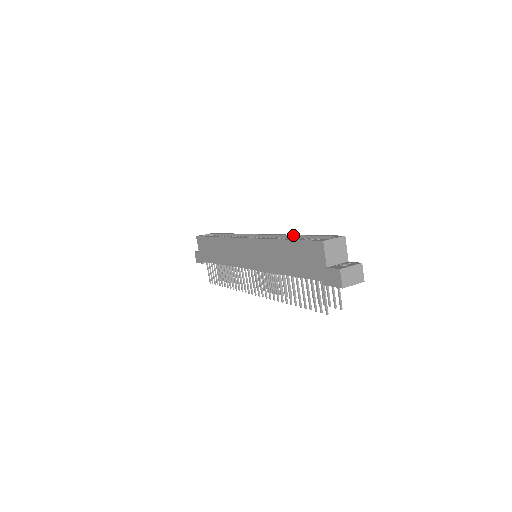
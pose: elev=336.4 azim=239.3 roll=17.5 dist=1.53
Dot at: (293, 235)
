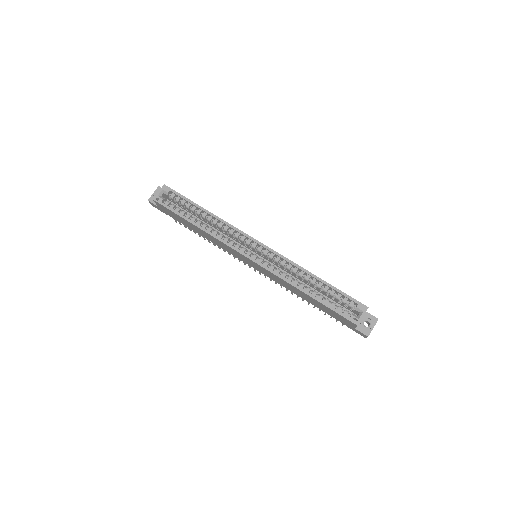
Dot at: (308, 274)
